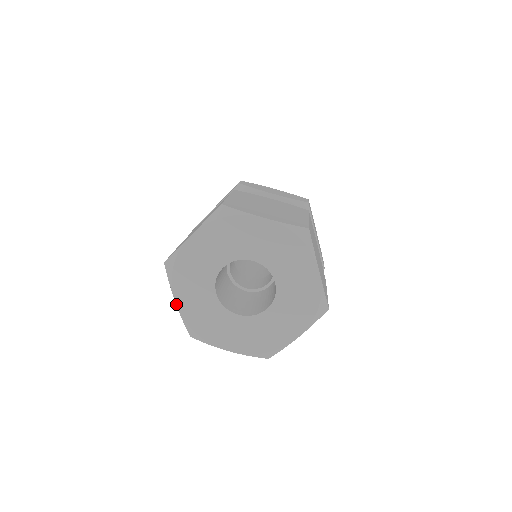
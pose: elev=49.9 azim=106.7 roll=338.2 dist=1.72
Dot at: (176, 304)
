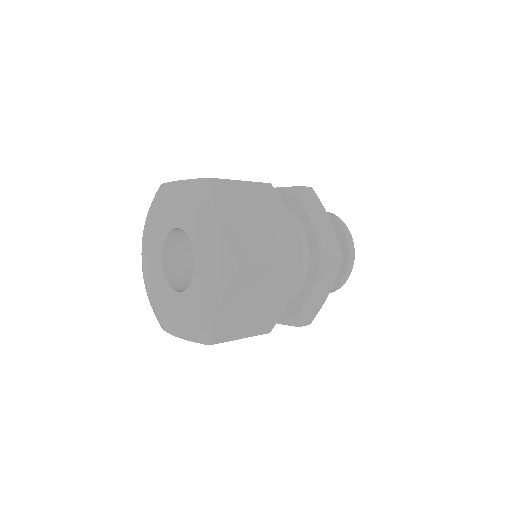
Dot at: occluded
